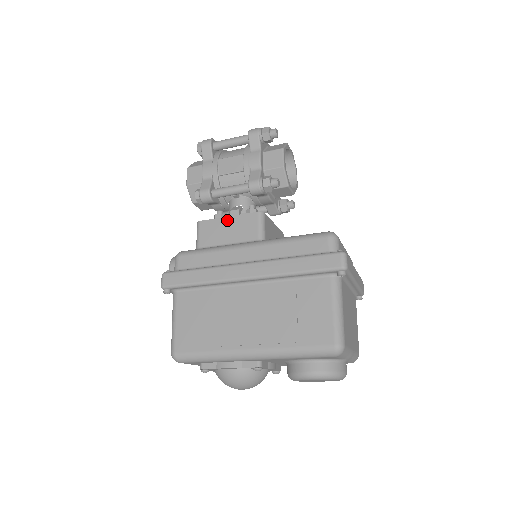
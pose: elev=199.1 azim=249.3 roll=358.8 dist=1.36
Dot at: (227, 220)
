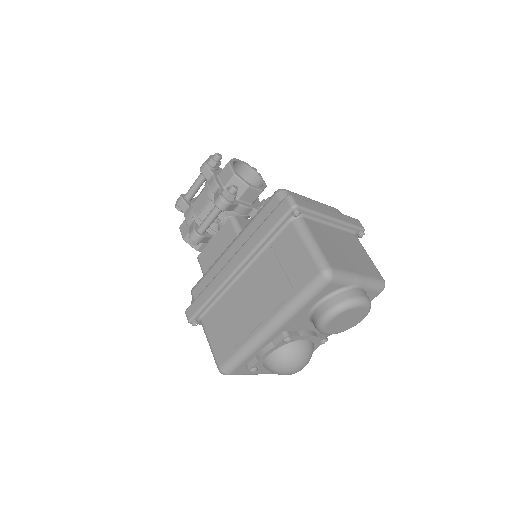
Dot at: (213, 241)
